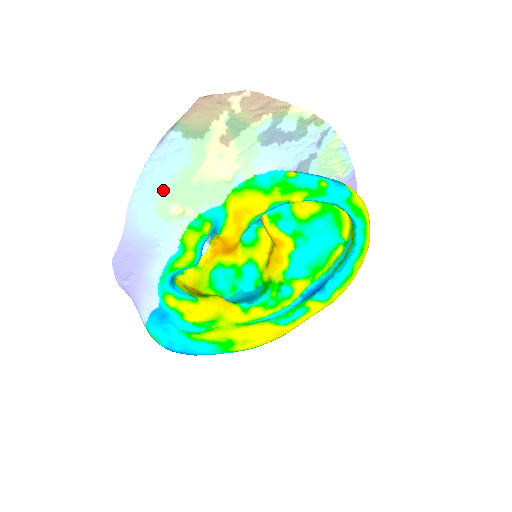
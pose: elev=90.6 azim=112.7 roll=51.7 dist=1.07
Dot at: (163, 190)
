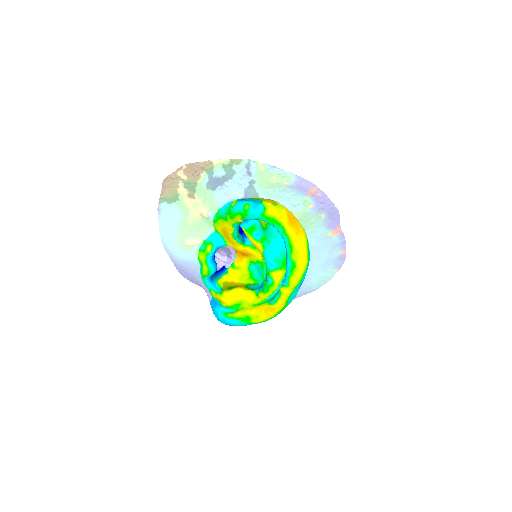
Dot at: (176, 234)
